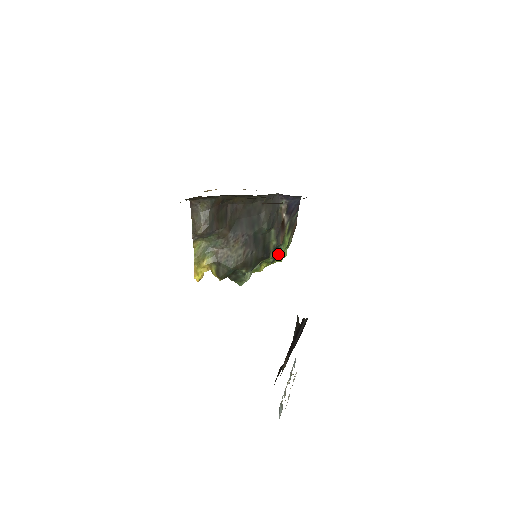
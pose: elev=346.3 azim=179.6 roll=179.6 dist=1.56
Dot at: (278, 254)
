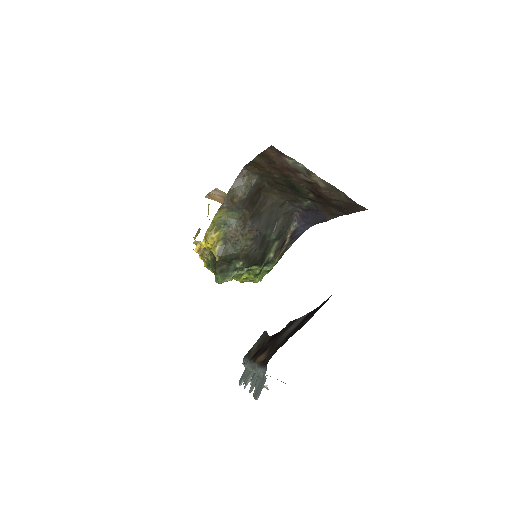
Dot at: occluded
